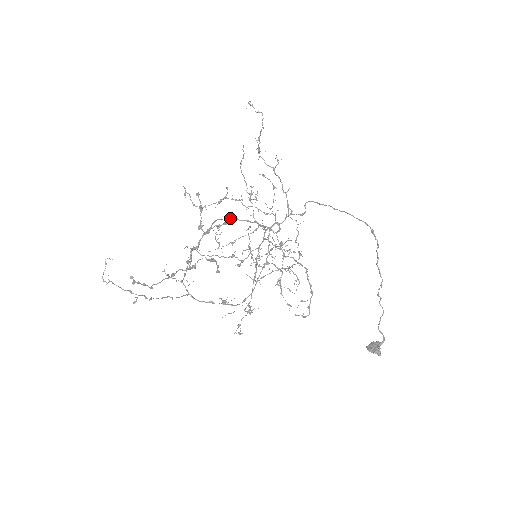
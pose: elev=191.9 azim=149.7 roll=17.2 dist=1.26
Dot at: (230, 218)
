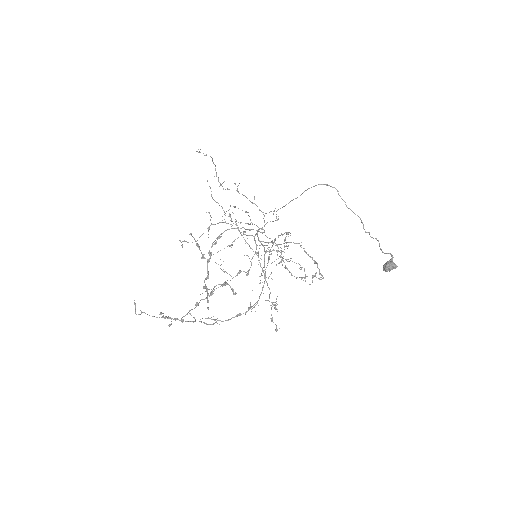
Dot at: (221, 233)
